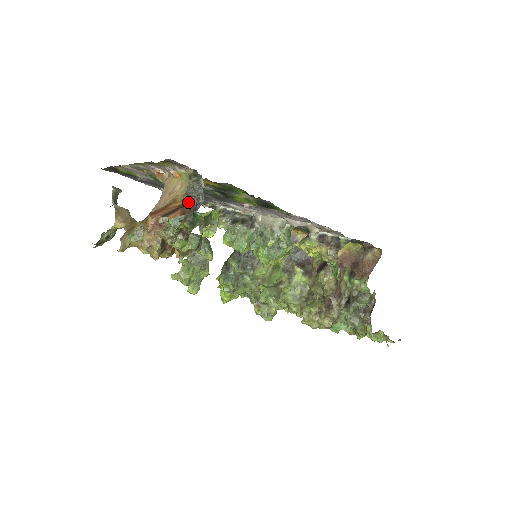
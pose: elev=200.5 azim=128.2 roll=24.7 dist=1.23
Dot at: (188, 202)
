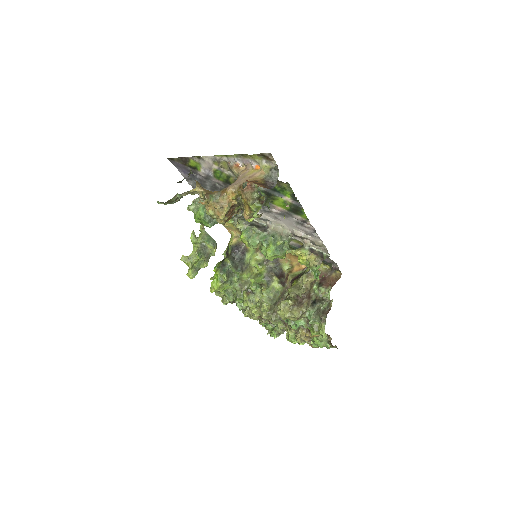
Dot at: (266, 183)
